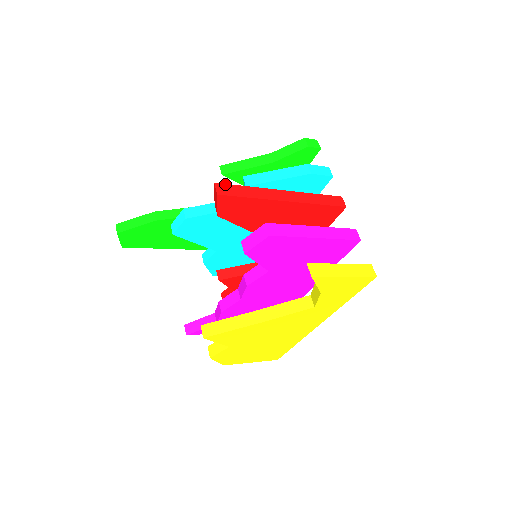
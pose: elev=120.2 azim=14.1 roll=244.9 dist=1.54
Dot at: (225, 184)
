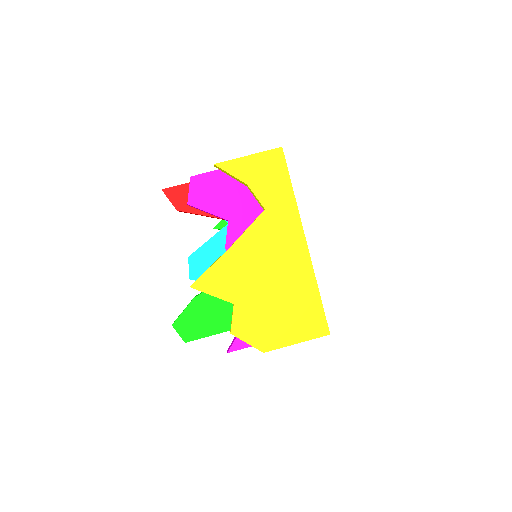
Dot at: occluded
